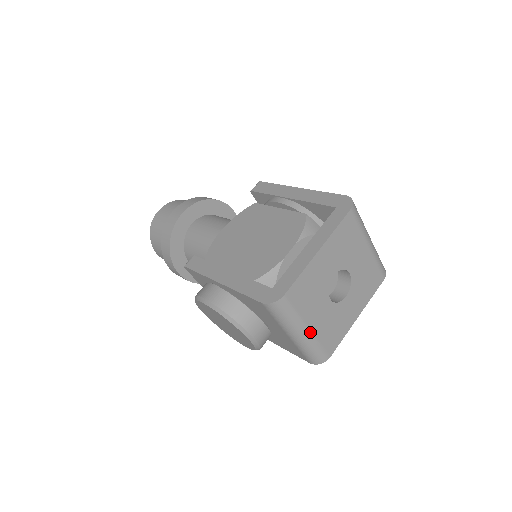
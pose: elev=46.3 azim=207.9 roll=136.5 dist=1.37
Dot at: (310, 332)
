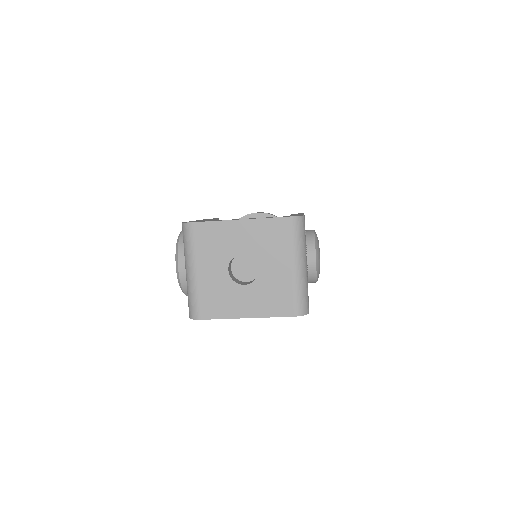
Dot at: (196, 276)
